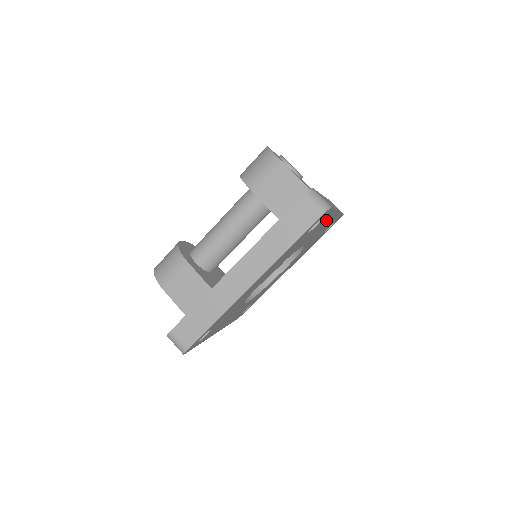
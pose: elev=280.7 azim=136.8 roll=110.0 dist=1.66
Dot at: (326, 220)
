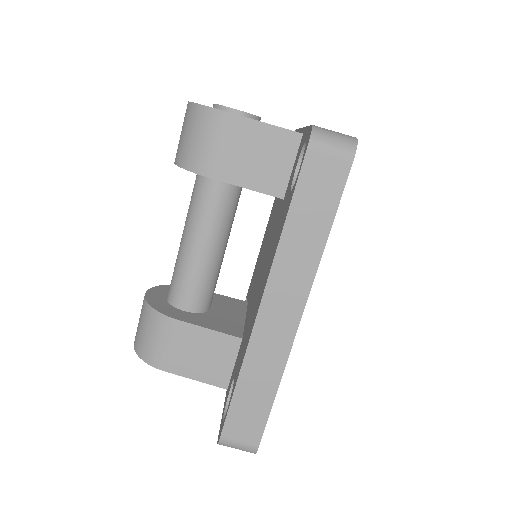
Dot at: occluded
